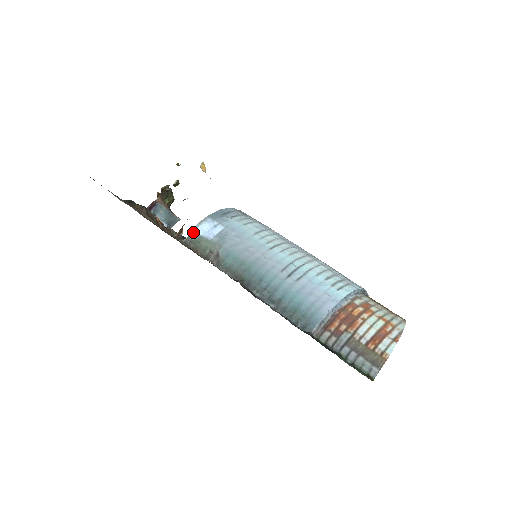
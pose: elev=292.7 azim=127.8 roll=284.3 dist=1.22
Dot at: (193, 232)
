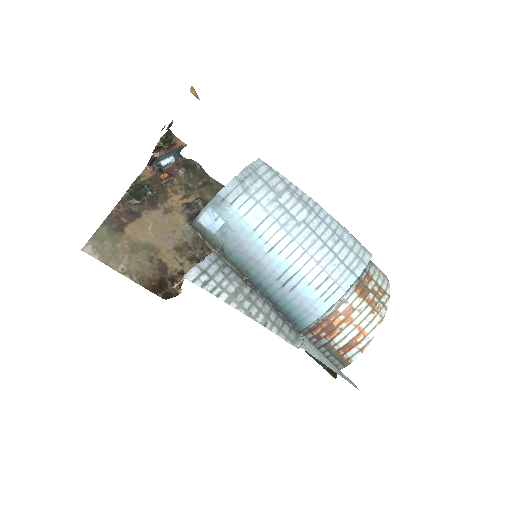
Dot at: (197, 222)
